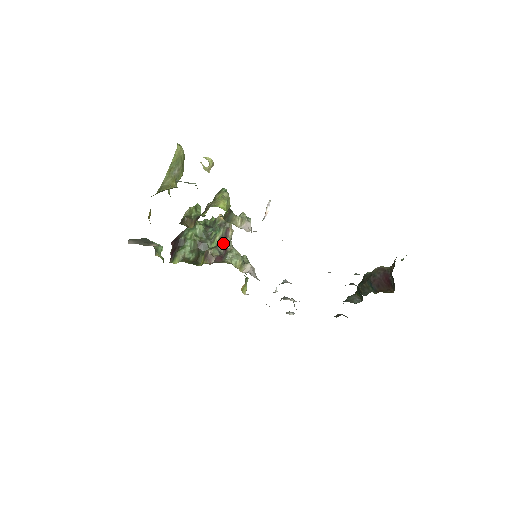
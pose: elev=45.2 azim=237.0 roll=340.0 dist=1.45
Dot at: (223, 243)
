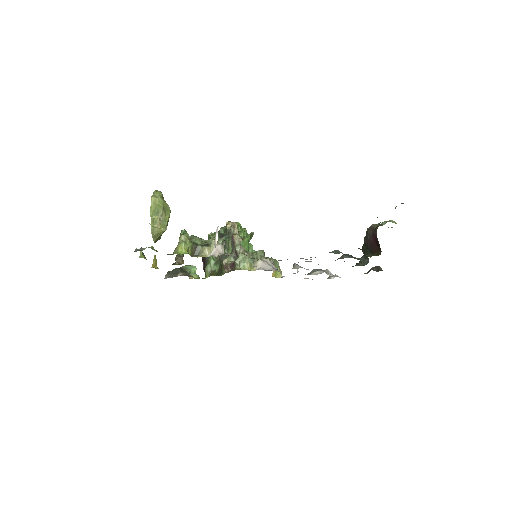
Dot at: (234, 249)
